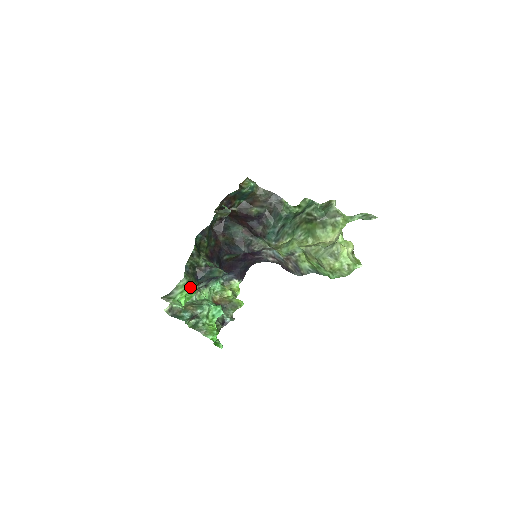
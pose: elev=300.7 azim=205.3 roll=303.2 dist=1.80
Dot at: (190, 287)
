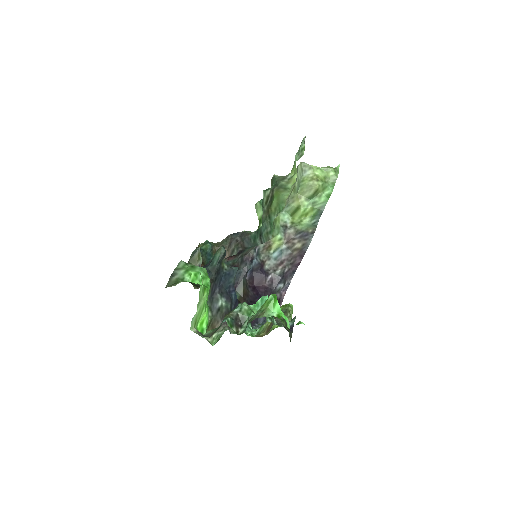
Dot at: (195, 268)
